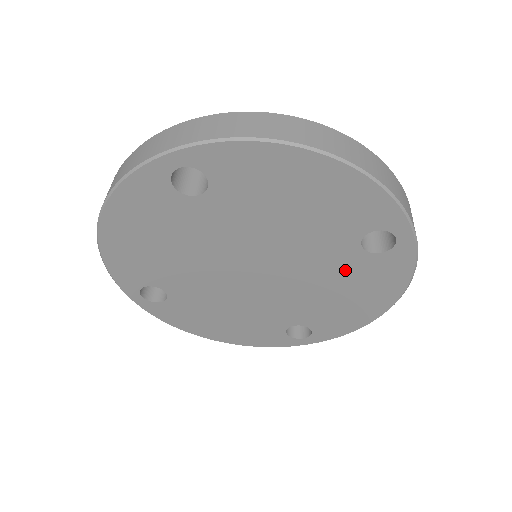
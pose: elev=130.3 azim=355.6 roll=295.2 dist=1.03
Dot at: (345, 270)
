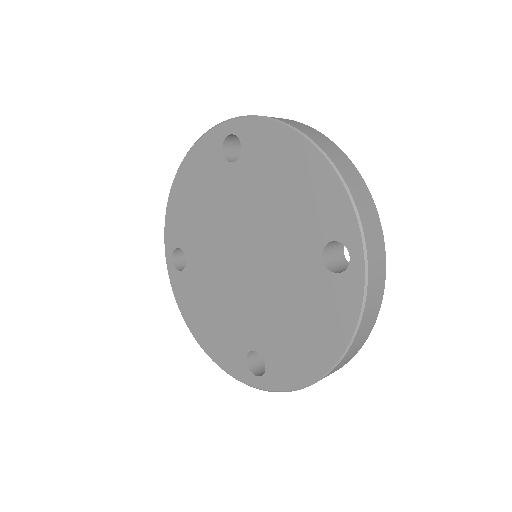
Dot at: (306, 286)
